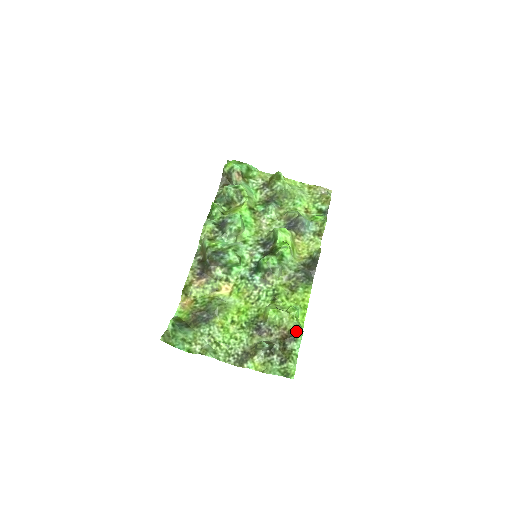
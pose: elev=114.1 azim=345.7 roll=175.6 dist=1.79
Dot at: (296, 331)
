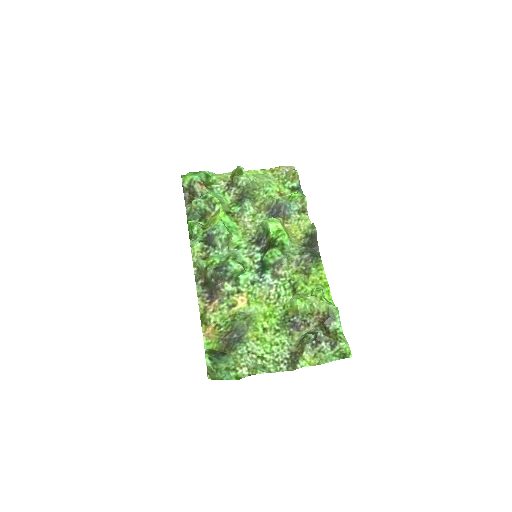
Dot at: (331, 310)
